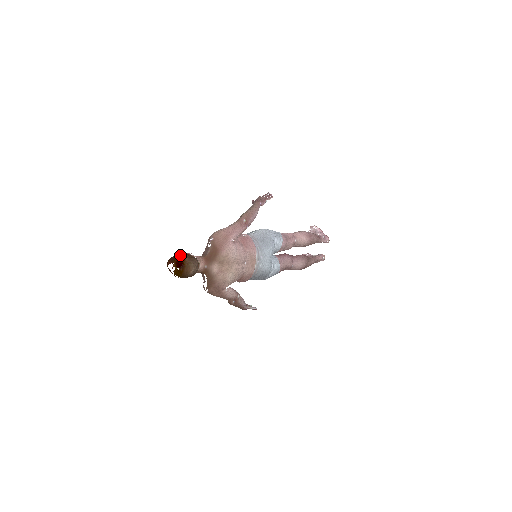
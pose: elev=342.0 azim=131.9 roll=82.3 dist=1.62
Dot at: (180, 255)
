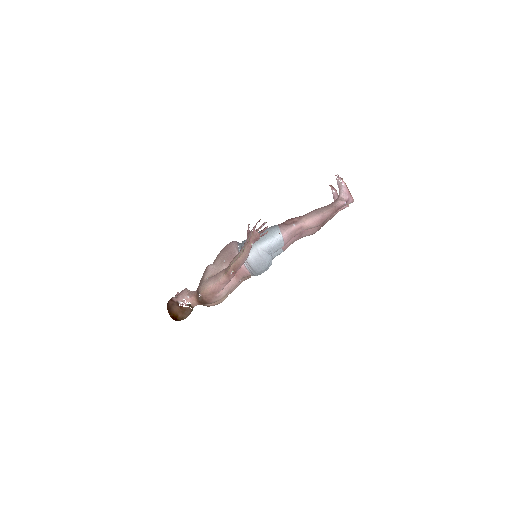
Dot at: (174, 311)
